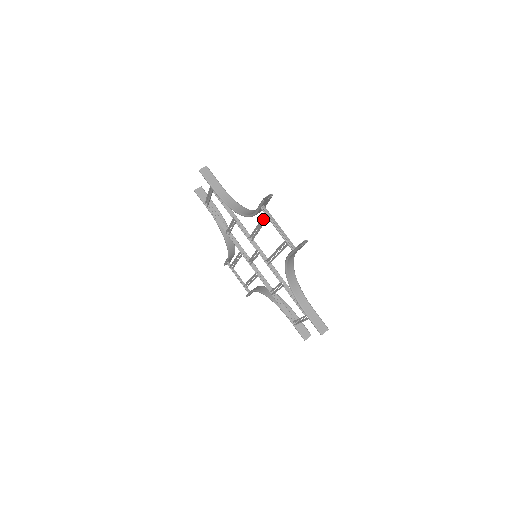
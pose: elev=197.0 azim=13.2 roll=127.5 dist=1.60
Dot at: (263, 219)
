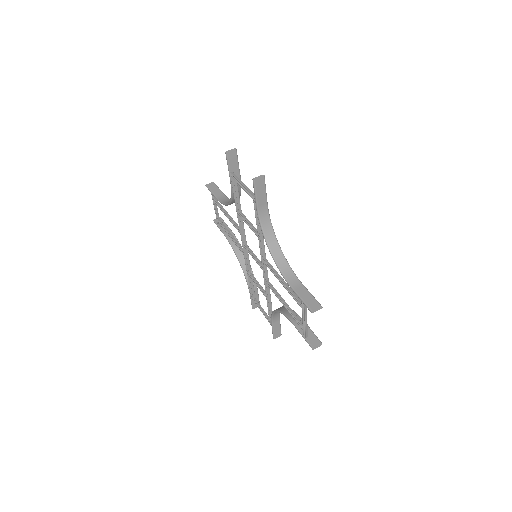
Dot at: occluded
